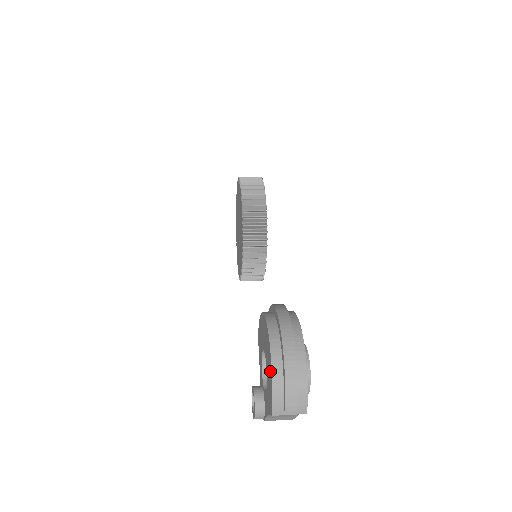
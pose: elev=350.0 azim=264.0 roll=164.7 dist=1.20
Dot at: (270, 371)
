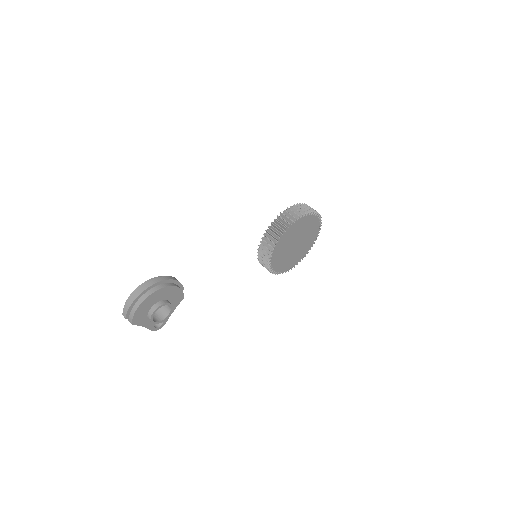
Dot at: occluded
